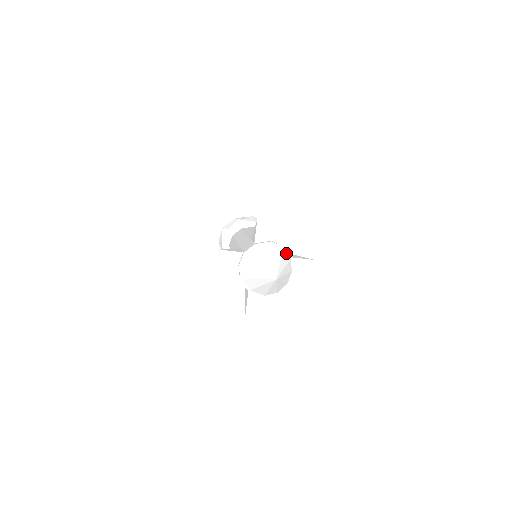
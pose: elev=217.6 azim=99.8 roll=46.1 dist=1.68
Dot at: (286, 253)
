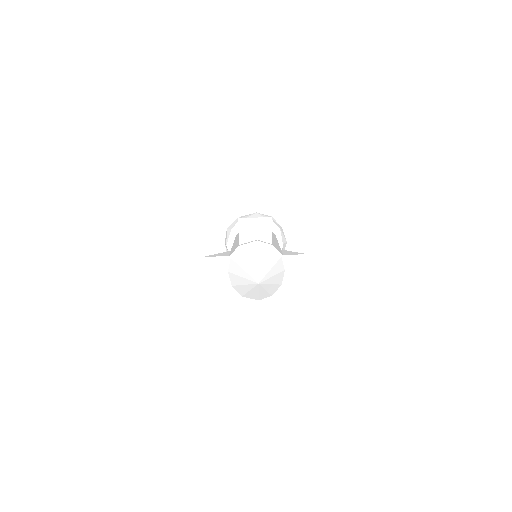
Dot at: (275, 251)
